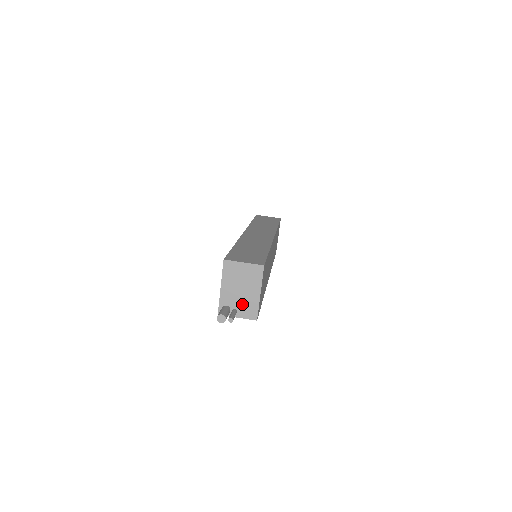
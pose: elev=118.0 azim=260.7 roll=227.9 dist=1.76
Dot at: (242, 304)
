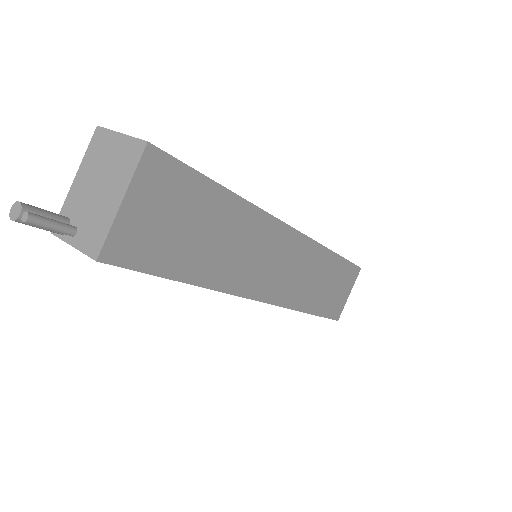
Dot at: (89, 219)
